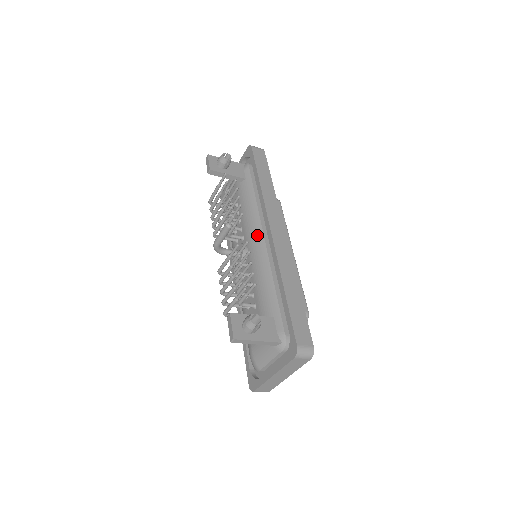
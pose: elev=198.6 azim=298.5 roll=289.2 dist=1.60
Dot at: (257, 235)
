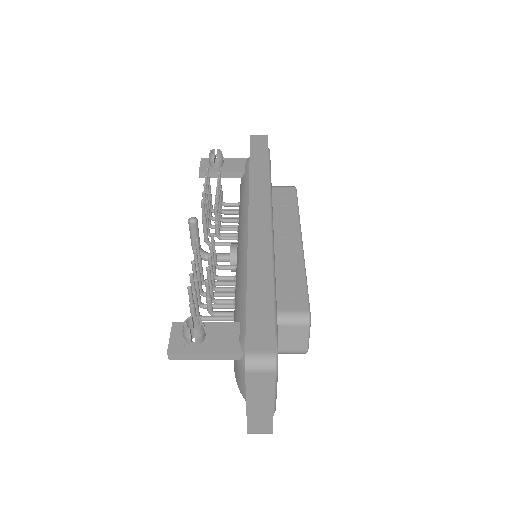
Dot at: (243, 227)
